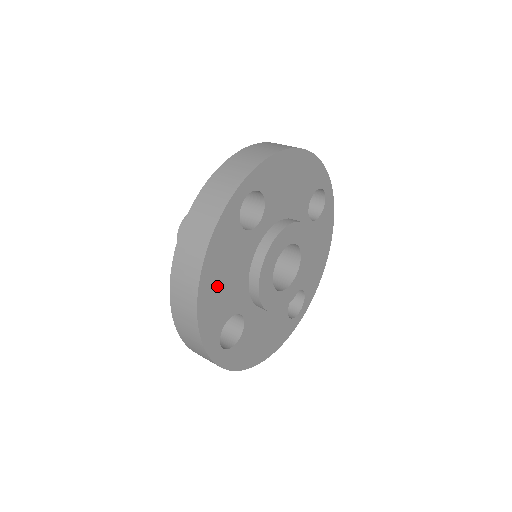
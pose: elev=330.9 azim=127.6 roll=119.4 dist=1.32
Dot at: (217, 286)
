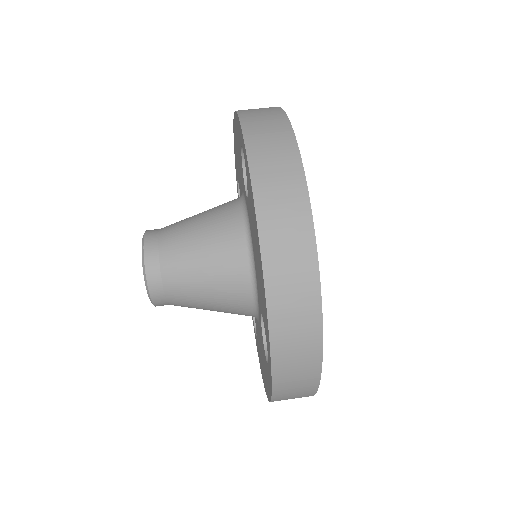
Dot at: occluded
